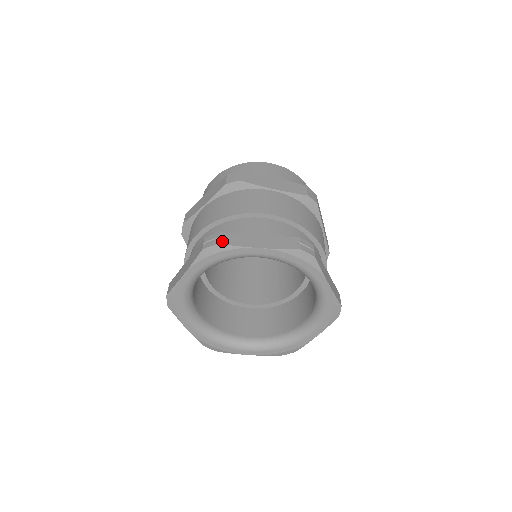
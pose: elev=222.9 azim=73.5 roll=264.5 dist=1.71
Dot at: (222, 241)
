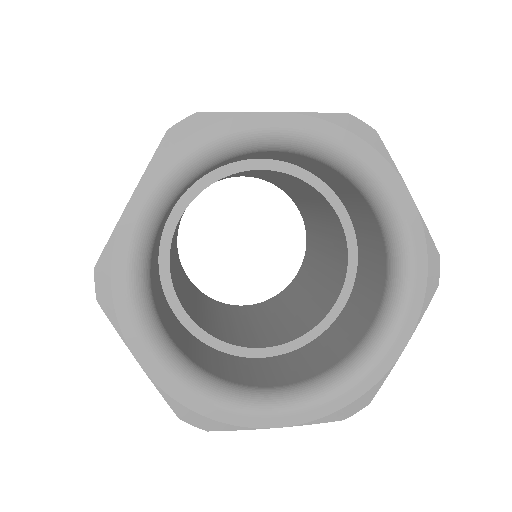
Dot at: (204, 113)
